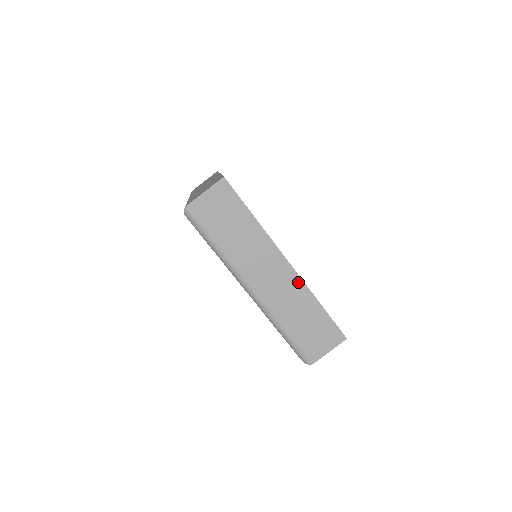
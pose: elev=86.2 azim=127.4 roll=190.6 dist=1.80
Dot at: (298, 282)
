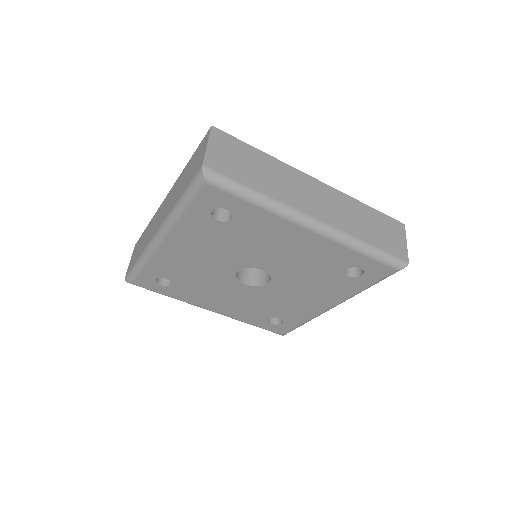
Dot at: (338, 194)
